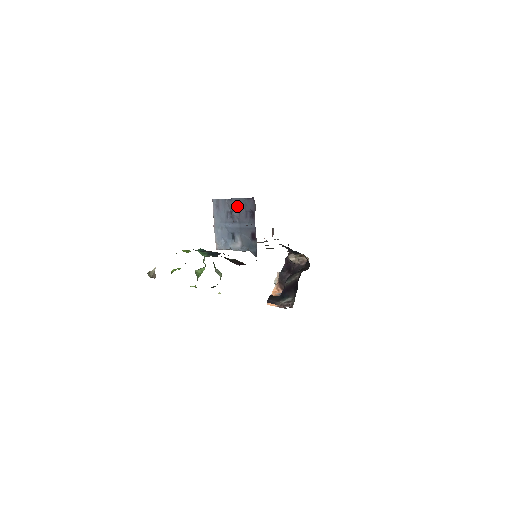
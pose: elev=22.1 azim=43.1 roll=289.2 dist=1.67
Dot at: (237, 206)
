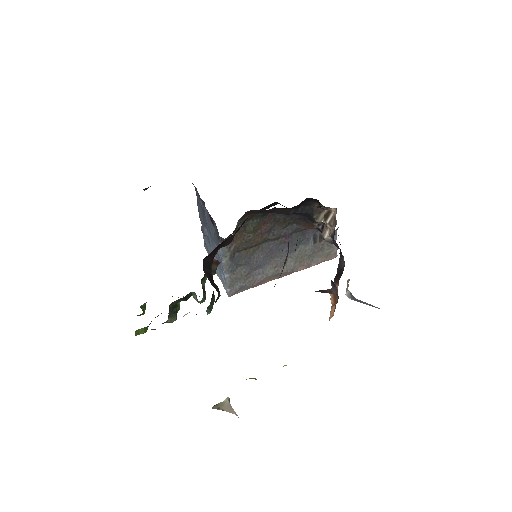
Dot at: (202, 218)
